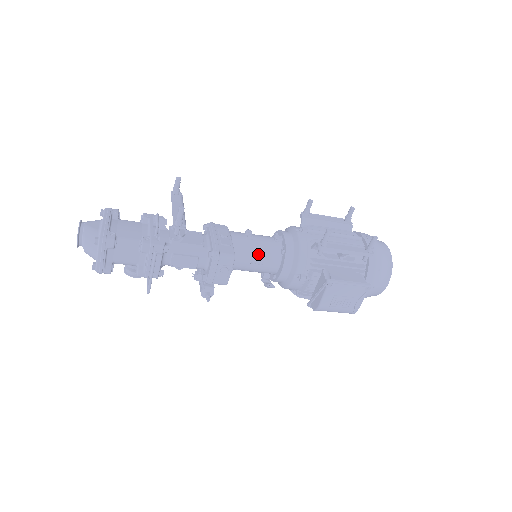
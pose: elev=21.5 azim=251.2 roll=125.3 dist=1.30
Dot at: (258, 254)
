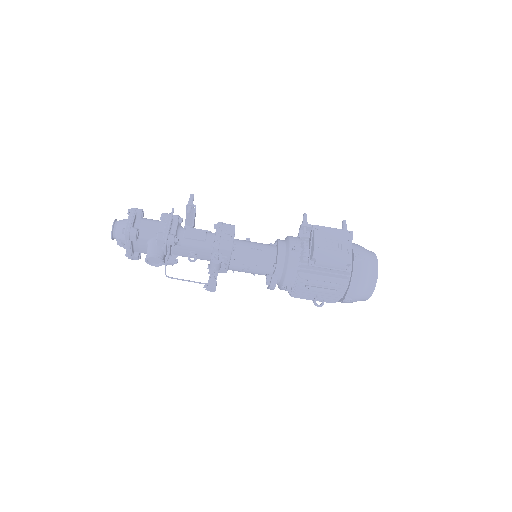
Dot at: (256, 244)
